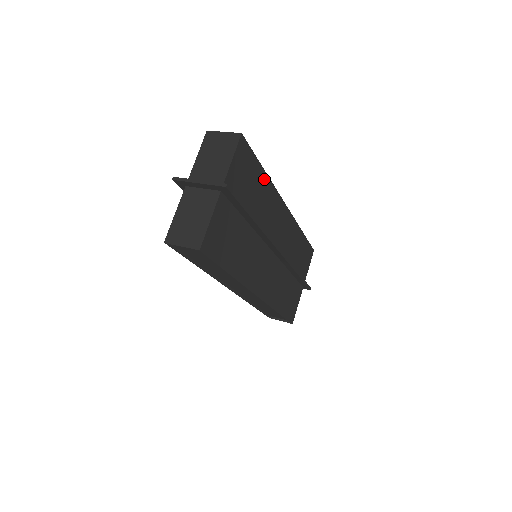
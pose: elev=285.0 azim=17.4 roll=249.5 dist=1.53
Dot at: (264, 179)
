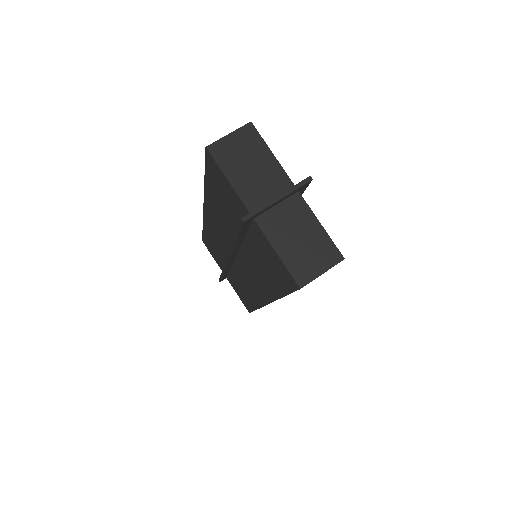
Dot at: occluded
